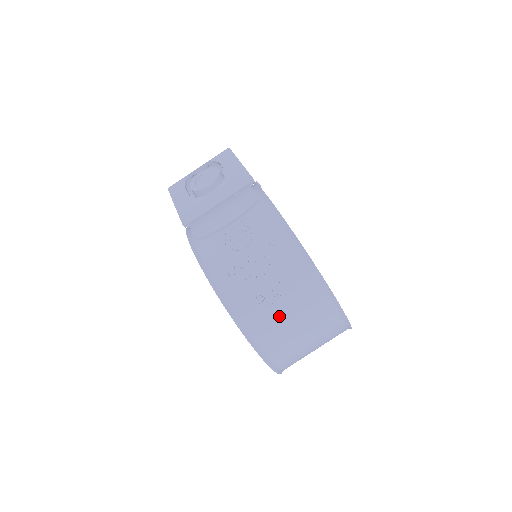
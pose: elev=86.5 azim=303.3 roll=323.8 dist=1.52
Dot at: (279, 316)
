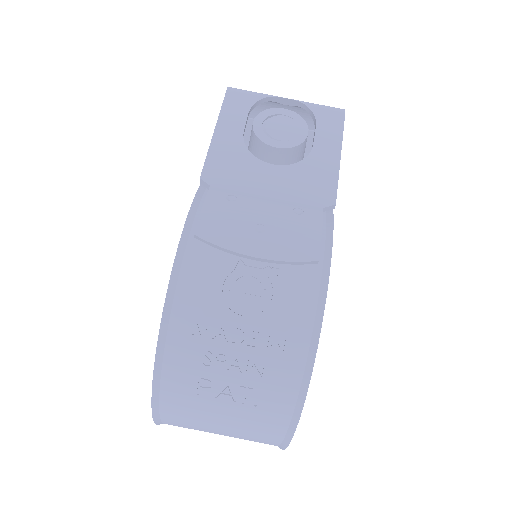
Dot at: (211, 412)
